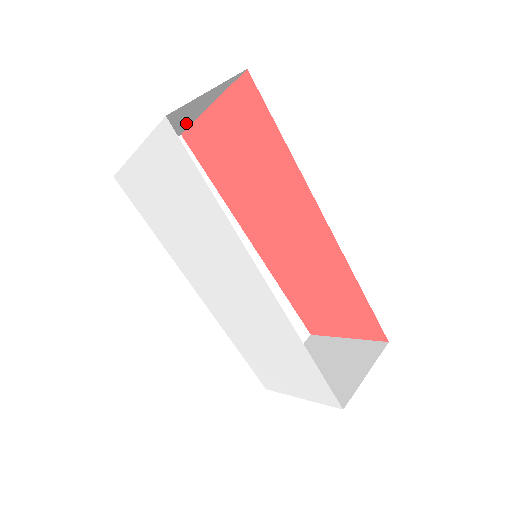
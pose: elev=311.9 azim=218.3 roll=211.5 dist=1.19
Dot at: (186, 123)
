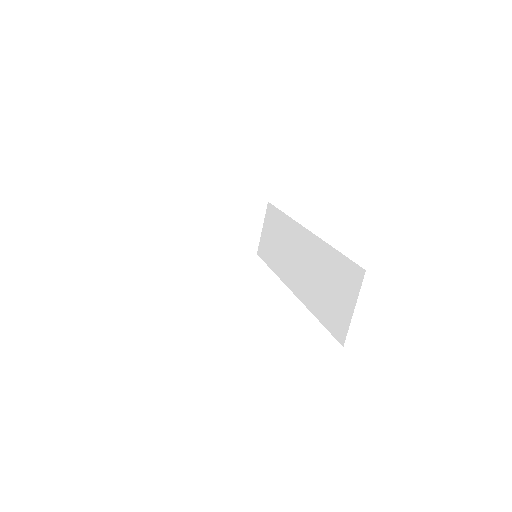
Dot at: occluded
